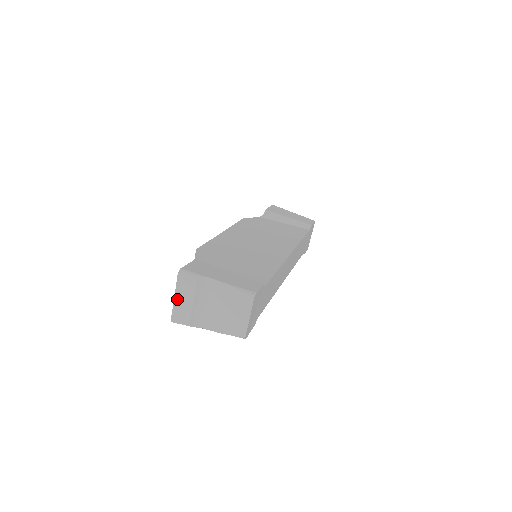
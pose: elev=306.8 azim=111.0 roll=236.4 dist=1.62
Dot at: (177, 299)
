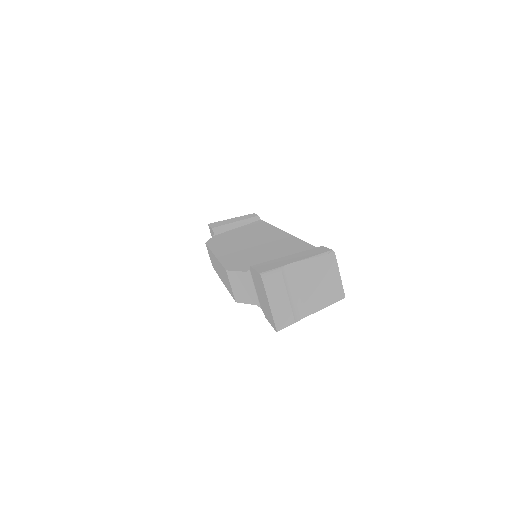
Dot at: (272, 304)
